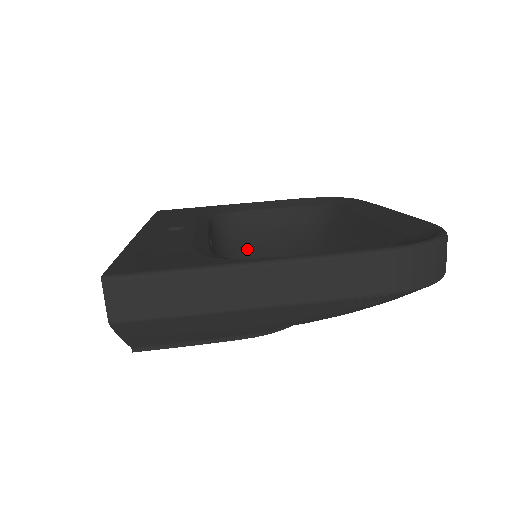
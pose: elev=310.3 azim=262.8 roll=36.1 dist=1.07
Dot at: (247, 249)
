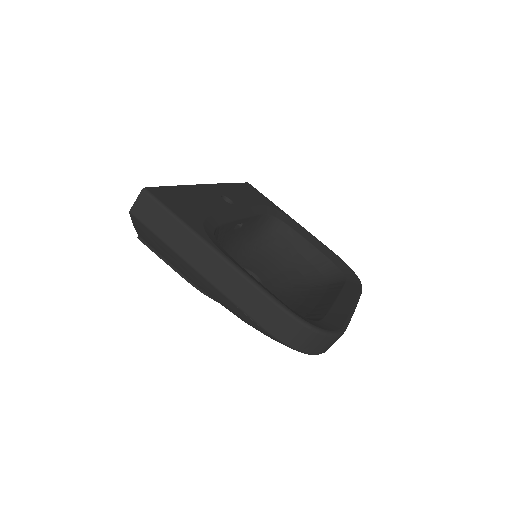
Dot at: (268, 251)
